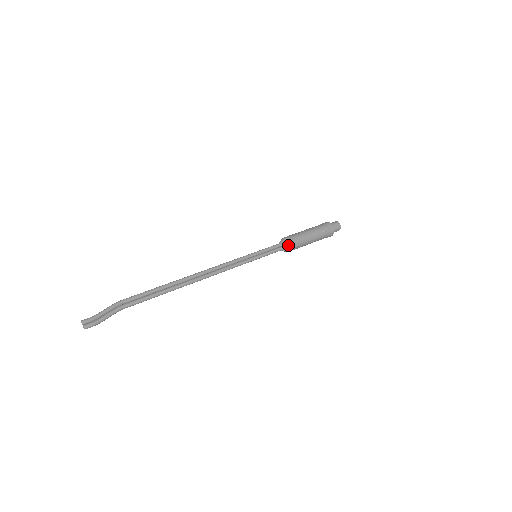
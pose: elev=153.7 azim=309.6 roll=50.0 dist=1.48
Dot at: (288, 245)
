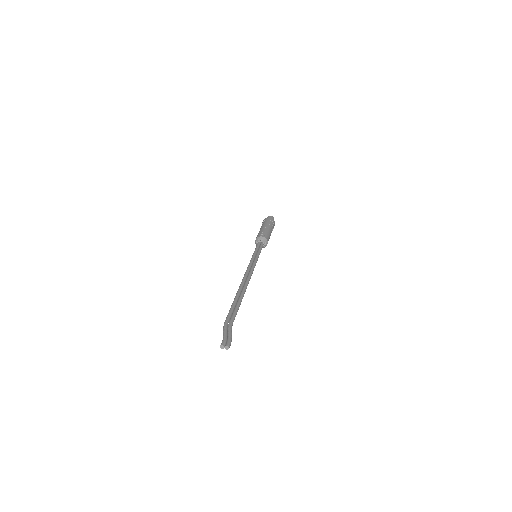
Dot at: (264, 239)
